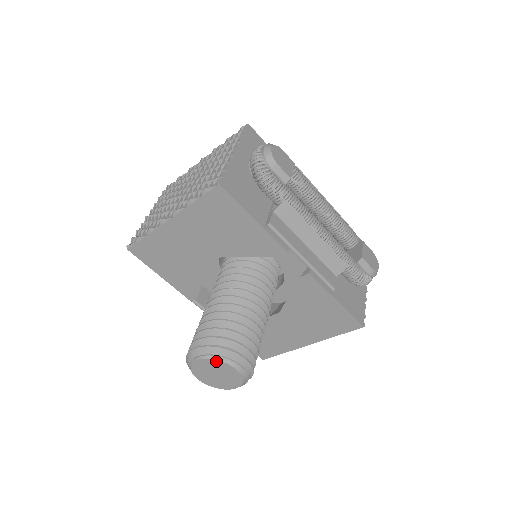
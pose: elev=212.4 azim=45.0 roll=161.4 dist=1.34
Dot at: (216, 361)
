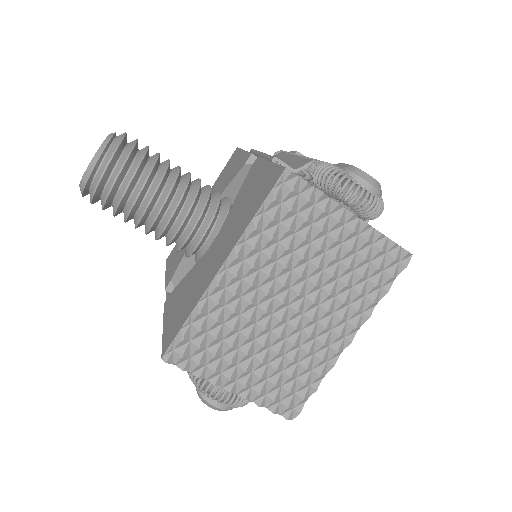
Dot at: occluded
